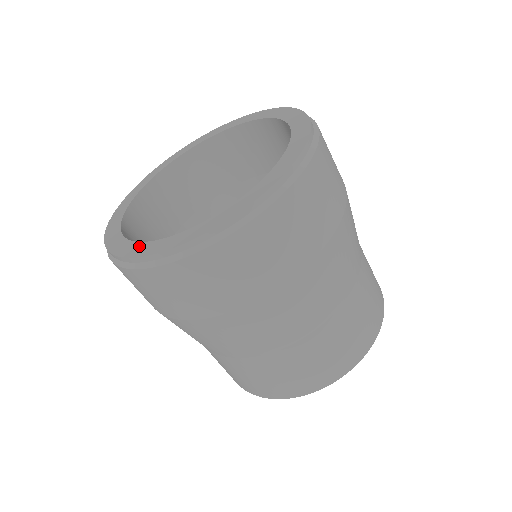
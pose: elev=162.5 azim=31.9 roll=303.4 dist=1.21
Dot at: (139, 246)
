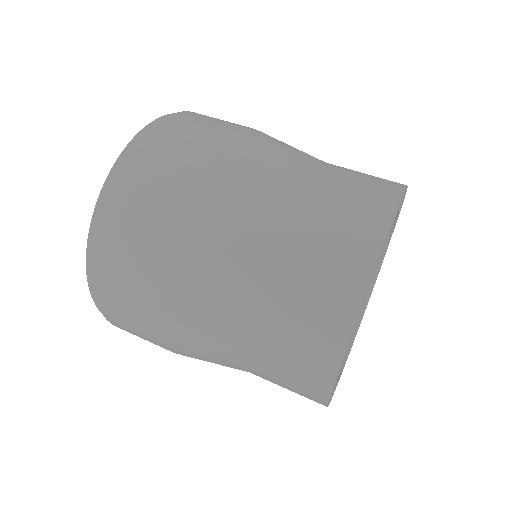
Dot at: occluded
